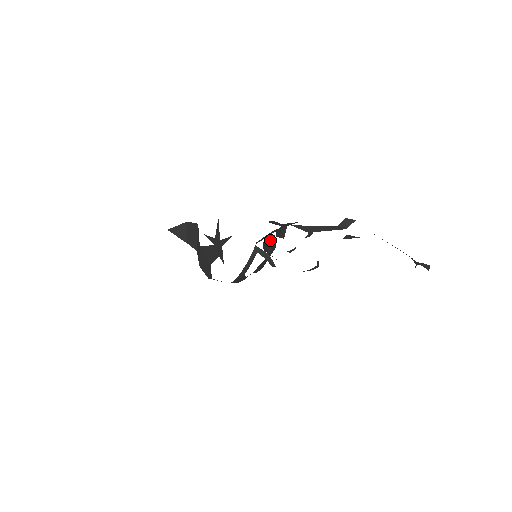
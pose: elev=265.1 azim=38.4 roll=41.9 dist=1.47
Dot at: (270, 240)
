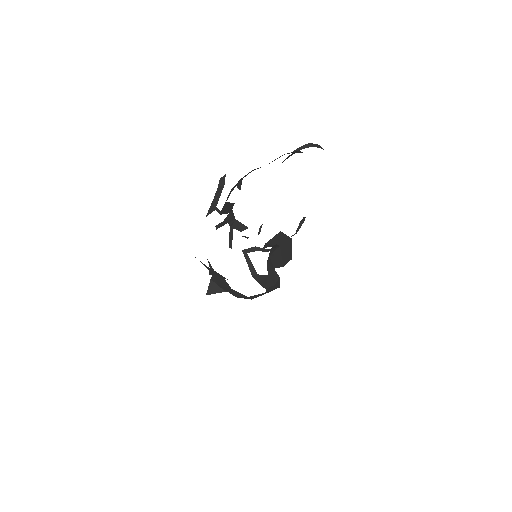
Dot at: (275, 238)
